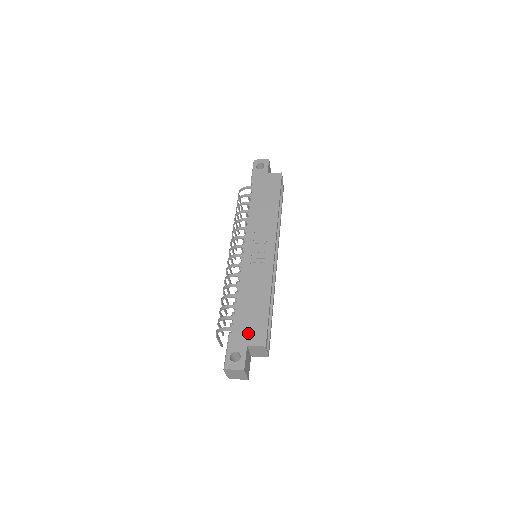
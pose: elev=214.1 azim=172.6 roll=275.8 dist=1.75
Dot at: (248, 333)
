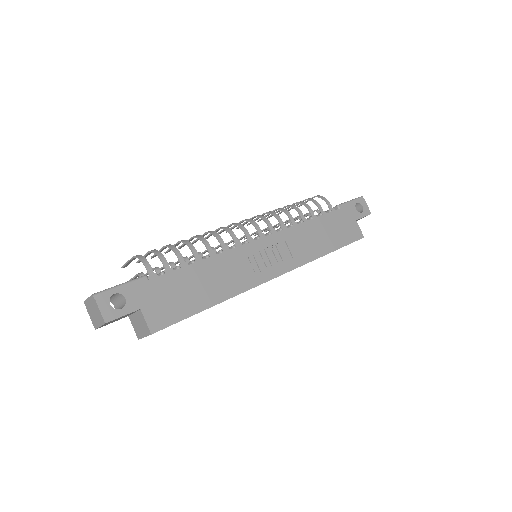
Dot at: (158, 301)
